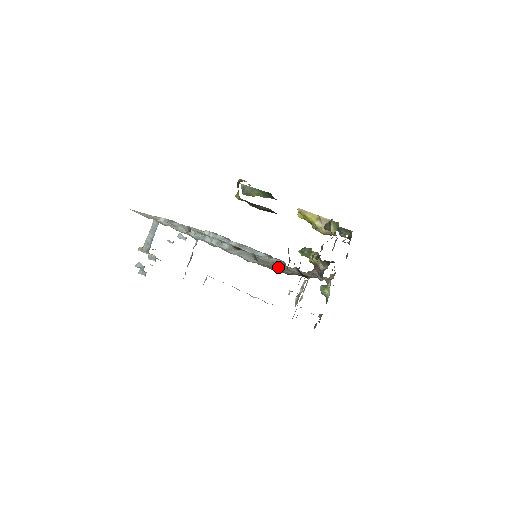
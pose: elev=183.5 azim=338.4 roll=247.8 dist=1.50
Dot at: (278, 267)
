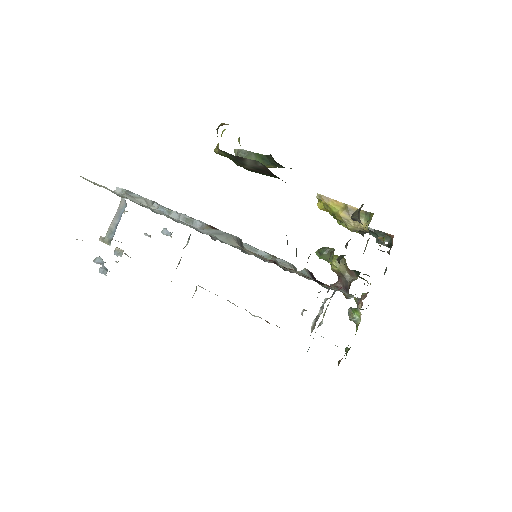
Dot at: occluded
